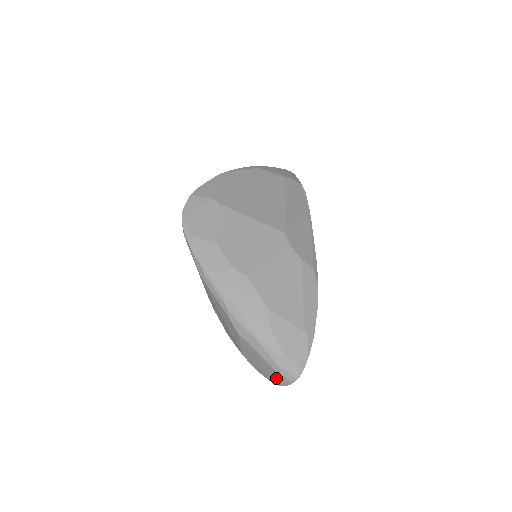
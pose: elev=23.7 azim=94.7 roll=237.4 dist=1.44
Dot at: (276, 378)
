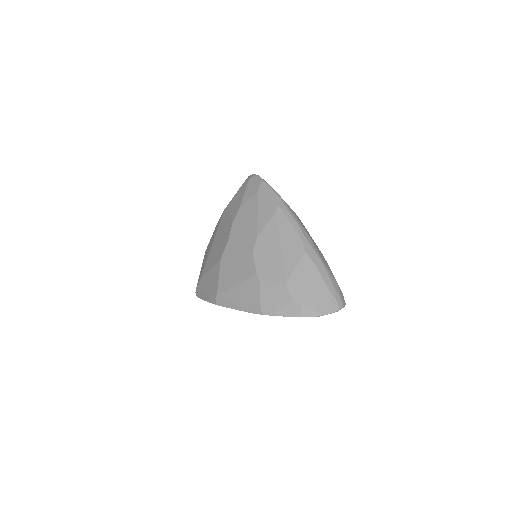
Dot at: (325, 303)
